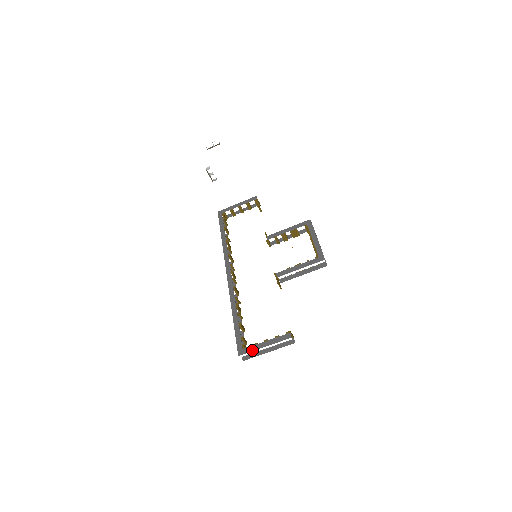
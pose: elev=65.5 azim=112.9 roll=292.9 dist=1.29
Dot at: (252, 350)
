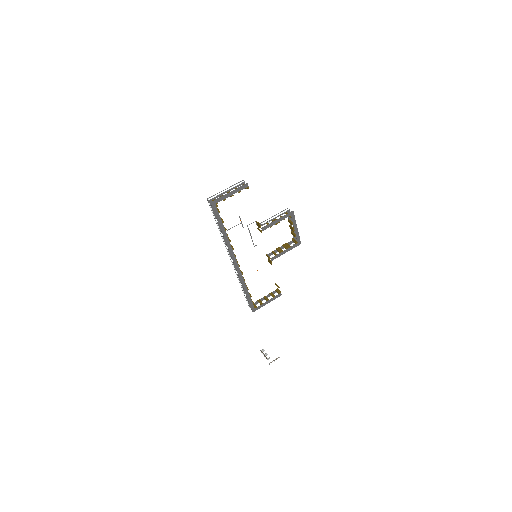
Dot at: (217, 194)
